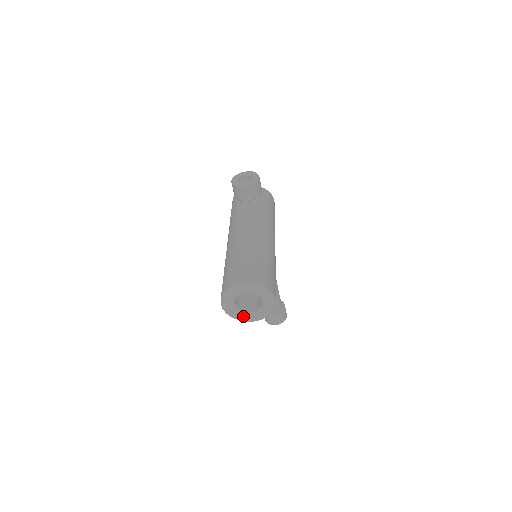
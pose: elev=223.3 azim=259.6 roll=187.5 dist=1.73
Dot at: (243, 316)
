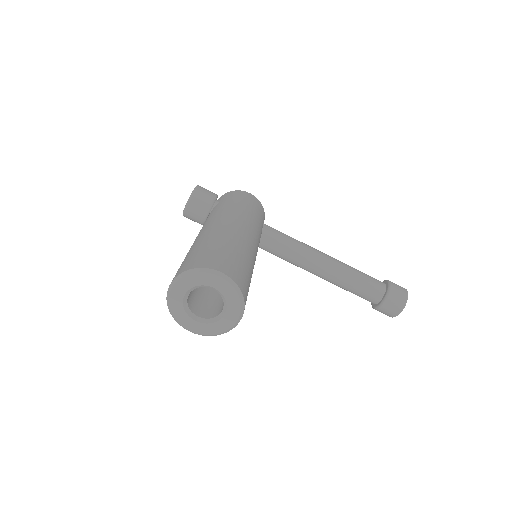
Dot at: (221, 323)
